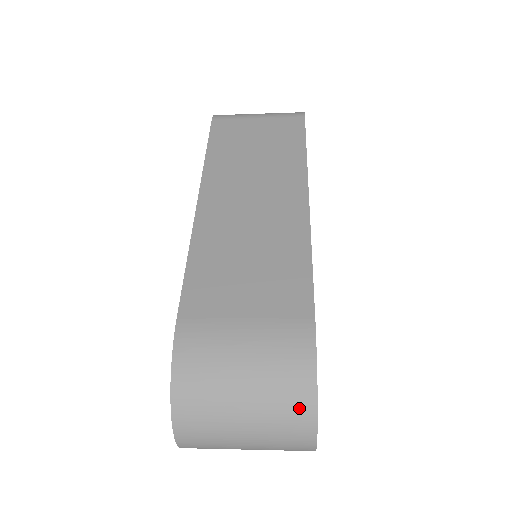
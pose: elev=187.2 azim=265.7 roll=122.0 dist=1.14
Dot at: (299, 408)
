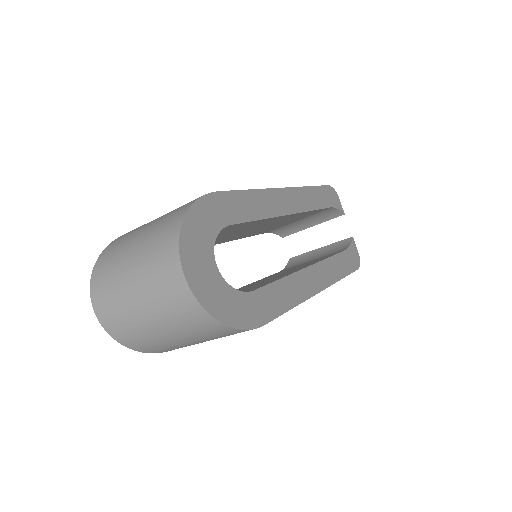
Dot at: (170, 229)
